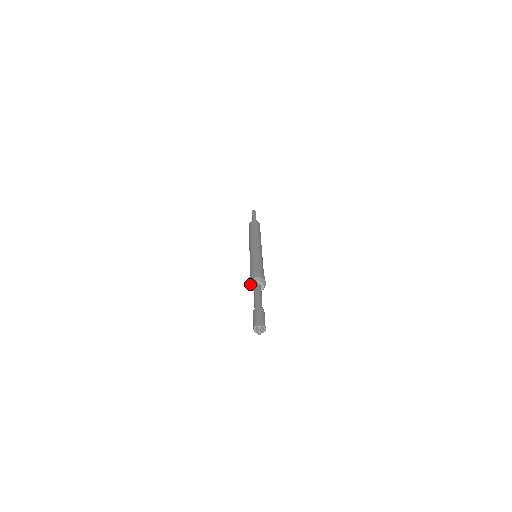
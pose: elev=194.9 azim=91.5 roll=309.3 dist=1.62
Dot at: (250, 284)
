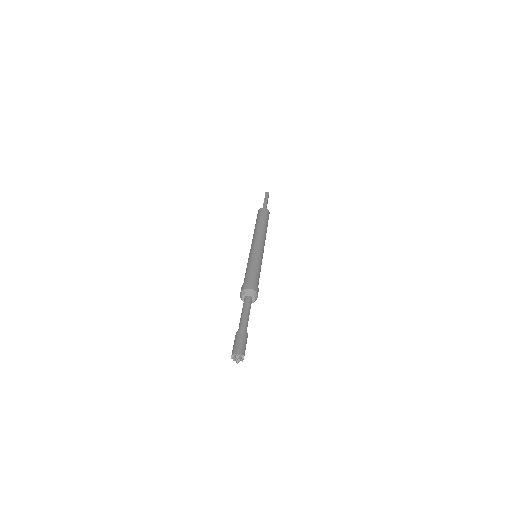
Dot at: (241, 295)
